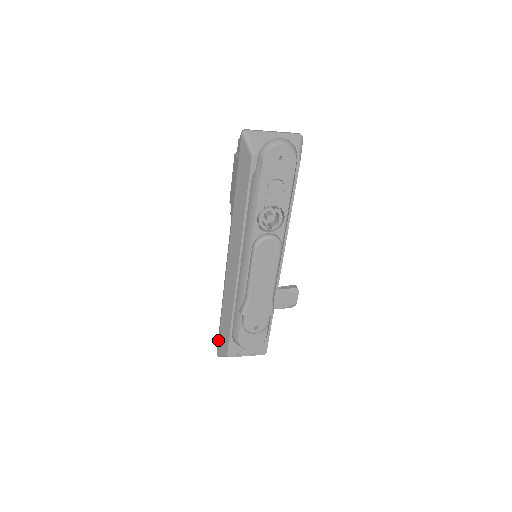
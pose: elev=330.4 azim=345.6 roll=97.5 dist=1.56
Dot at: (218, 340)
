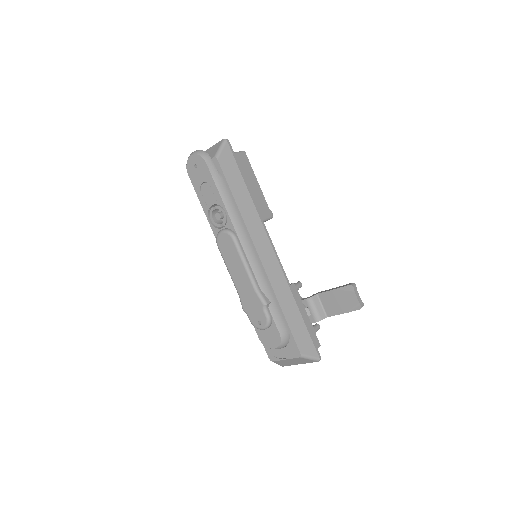
Dot at: occluded
